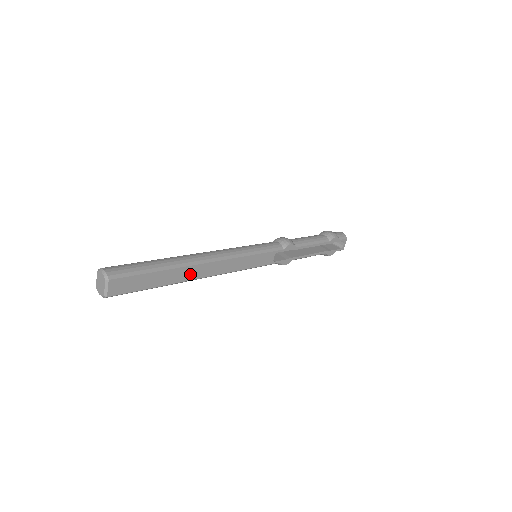
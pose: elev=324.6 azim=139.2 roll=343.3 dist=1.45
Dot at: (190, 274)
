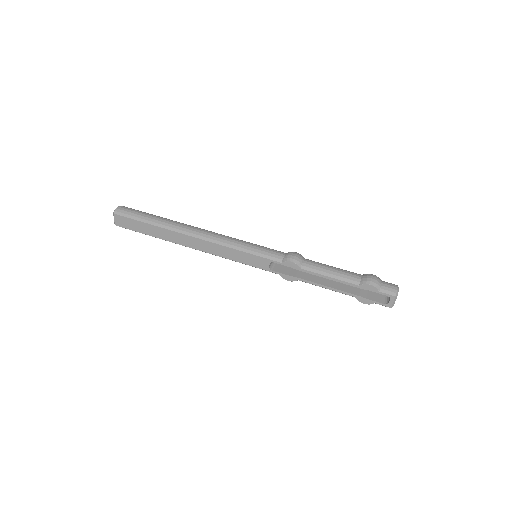
Dot at: (177, 239)
